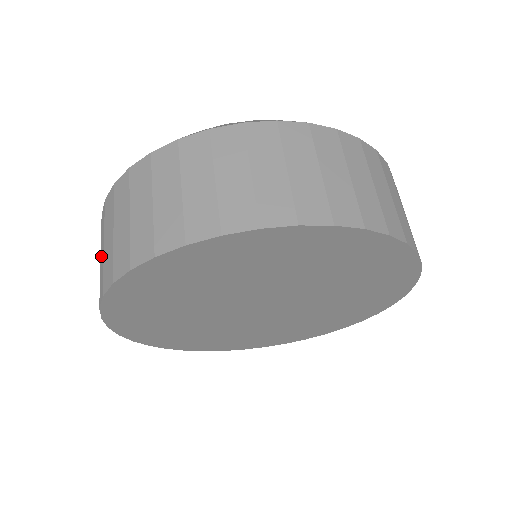
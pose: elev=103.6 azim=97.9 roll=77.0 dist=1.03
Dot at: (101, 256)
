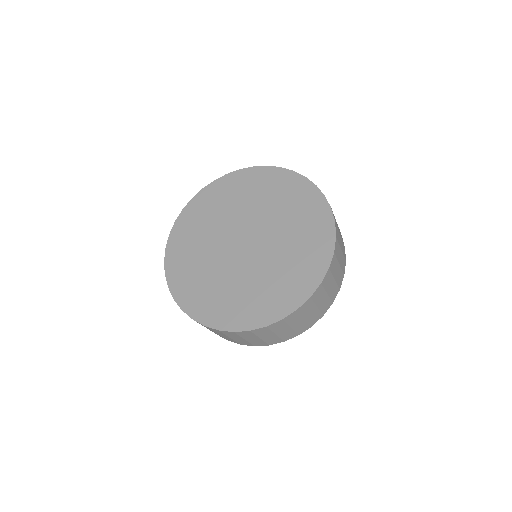
Dot at: occluded
